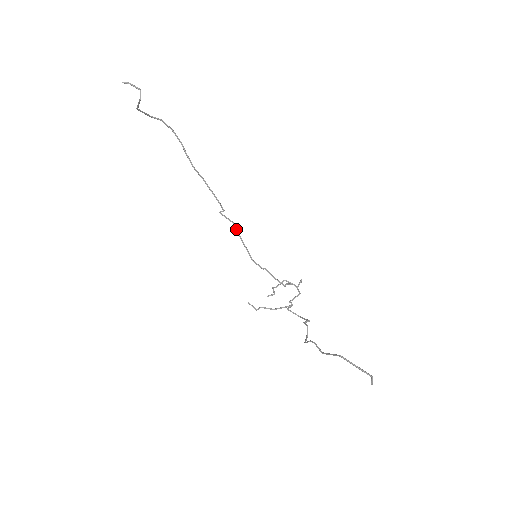
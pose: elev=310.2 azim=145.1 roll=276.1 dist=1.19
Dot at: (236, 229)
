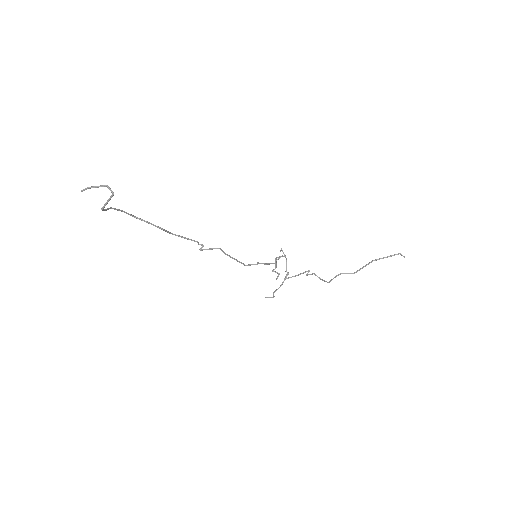
Dot at: (222, 251)
